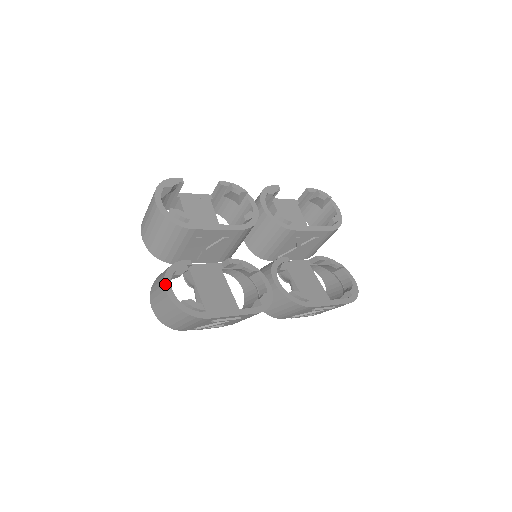
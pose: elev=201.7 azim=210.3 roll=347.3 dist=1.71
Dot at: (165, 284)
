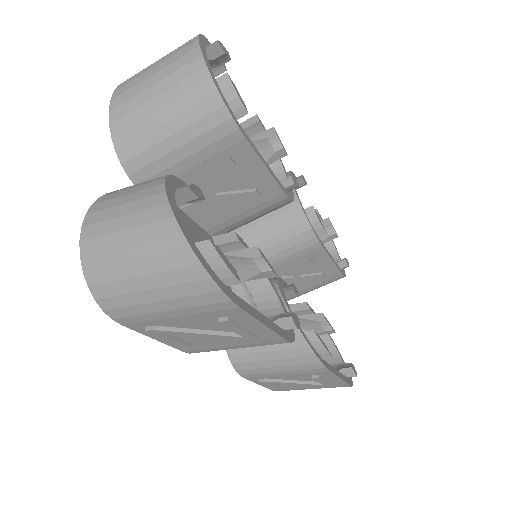
Dot at: (168, 193)
